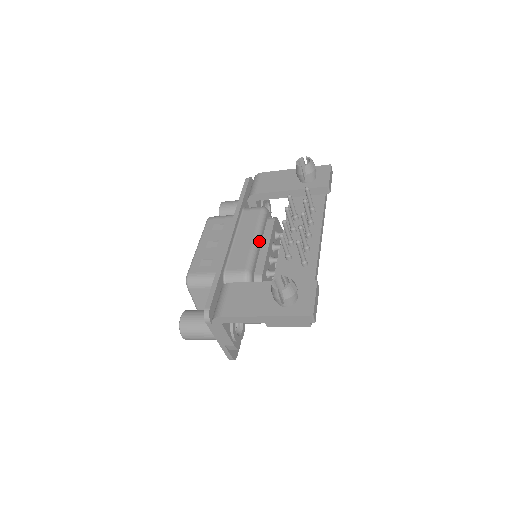
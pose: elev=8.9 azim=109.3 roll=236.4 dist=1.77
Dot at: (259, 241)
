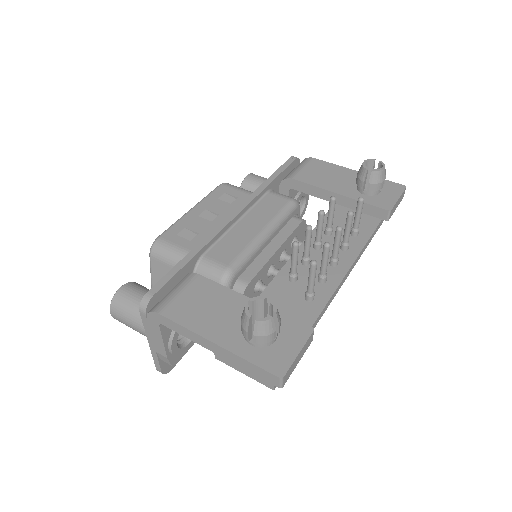
Dot at: (267, 239)
